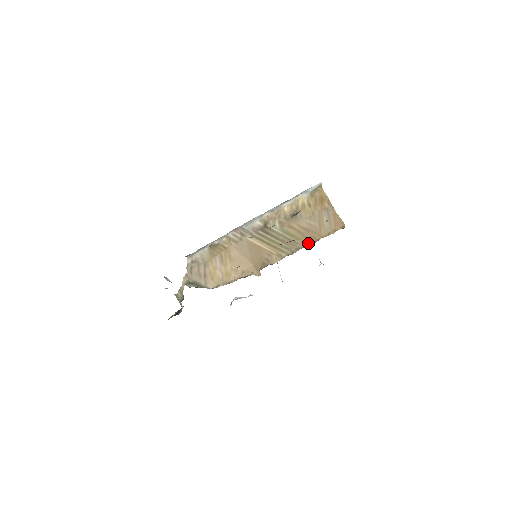
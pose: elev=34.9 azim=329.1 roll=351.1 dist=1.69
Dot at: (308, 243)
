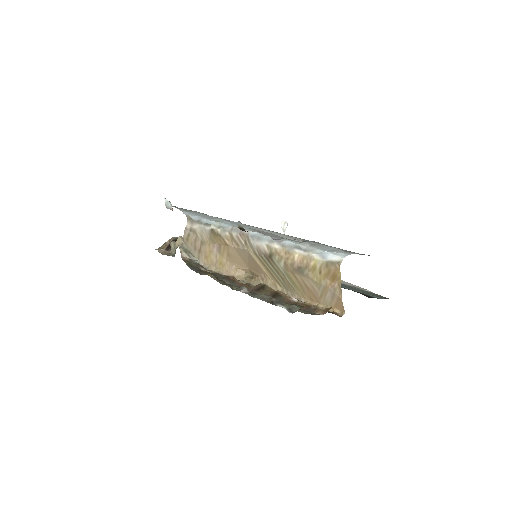
Dot at: (304, 298)
